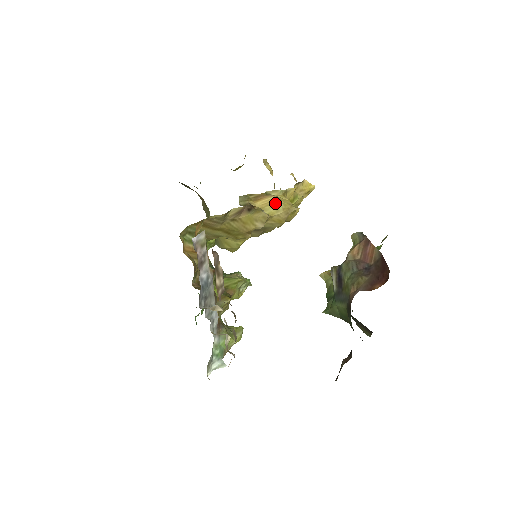
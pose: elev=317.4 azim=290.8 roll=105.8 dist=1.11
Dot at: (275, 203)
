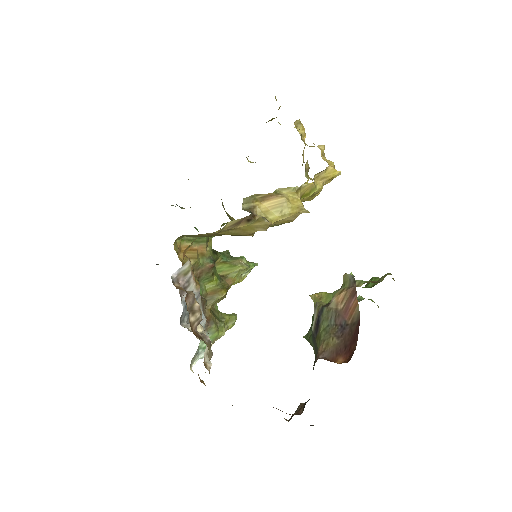
Dot at: (282, 206)
